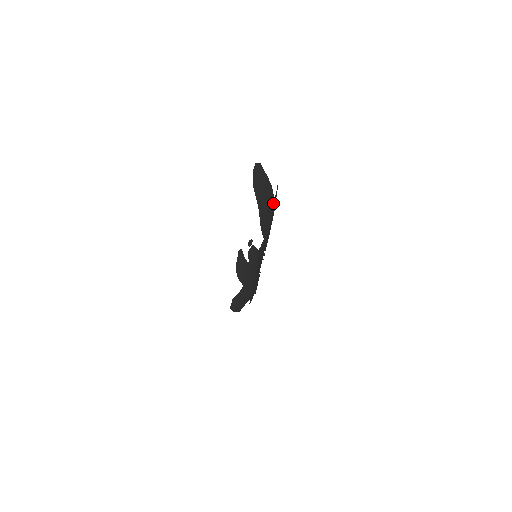
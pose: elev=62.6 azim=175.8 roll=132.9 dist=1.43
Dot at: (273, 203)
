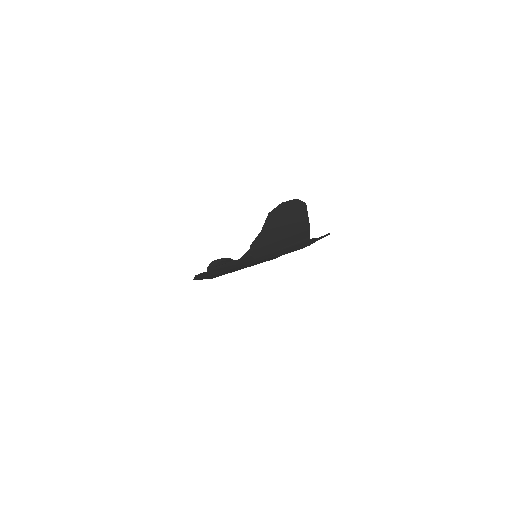
Dot at: (304, 241)
